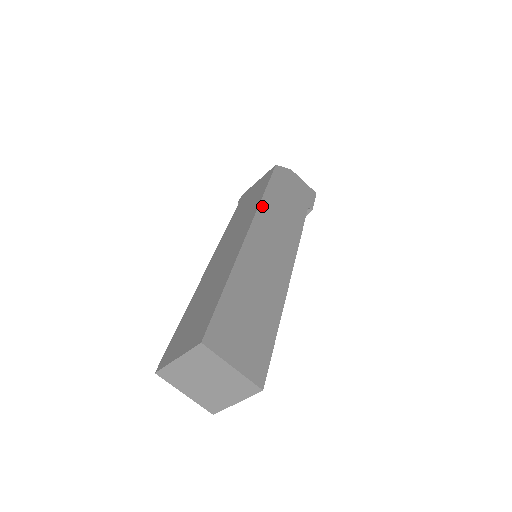
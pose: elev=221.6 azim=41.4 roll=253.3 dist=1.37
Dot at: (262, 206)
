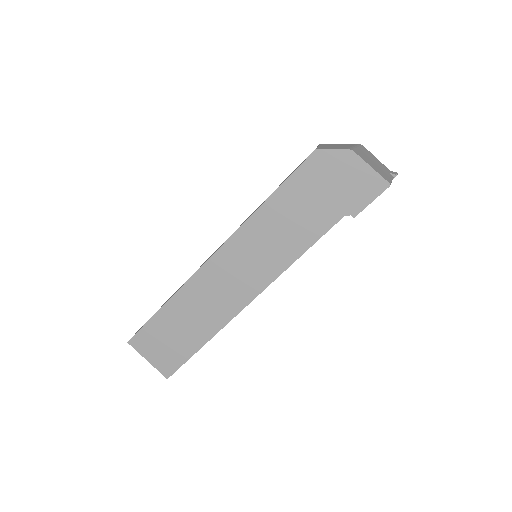
Dot at: (247, 225)
